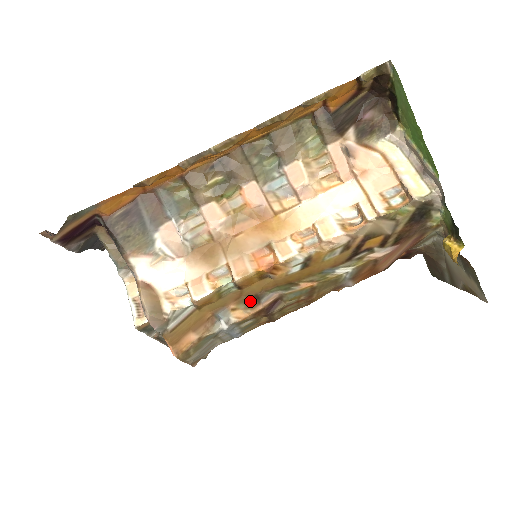
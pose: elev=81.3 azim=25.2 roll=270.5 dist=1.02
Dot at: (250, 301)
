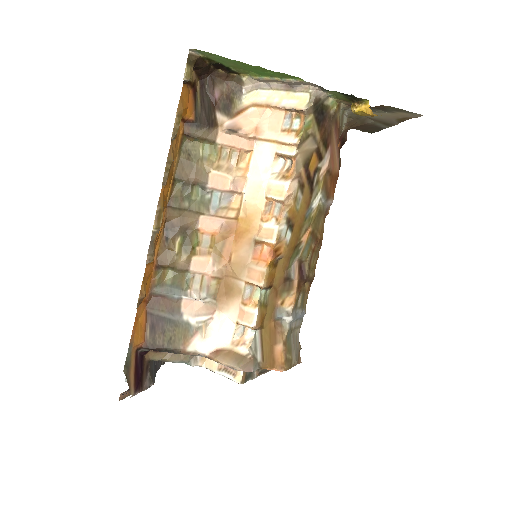
Dot at: (286, 286)
